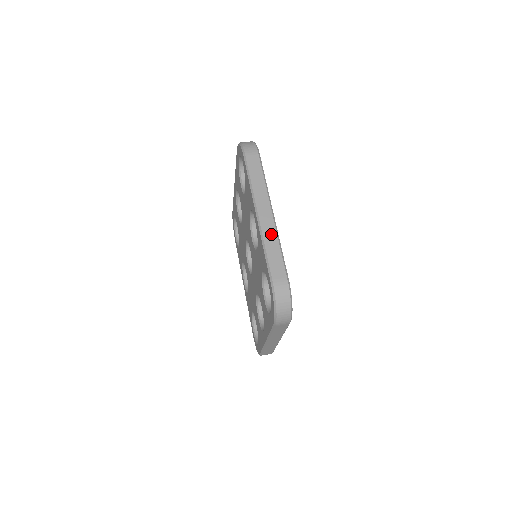
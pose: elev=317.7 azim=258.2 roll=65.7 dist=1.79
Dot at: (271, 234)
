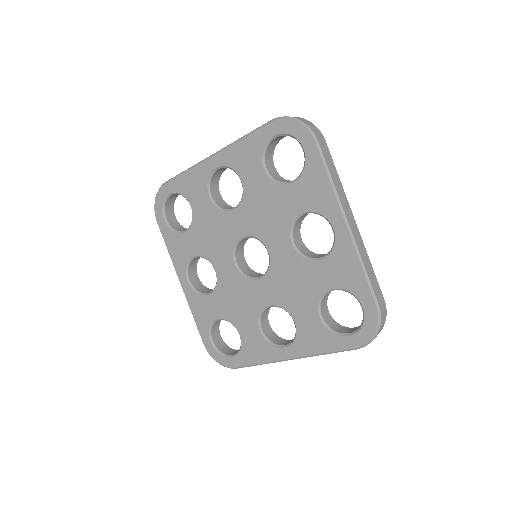
Dot at: (363, 248)
